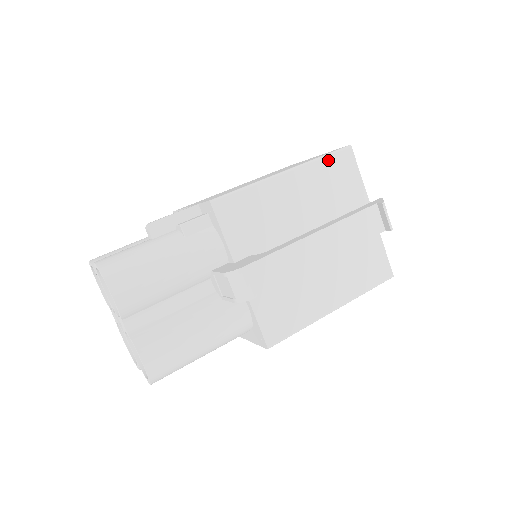
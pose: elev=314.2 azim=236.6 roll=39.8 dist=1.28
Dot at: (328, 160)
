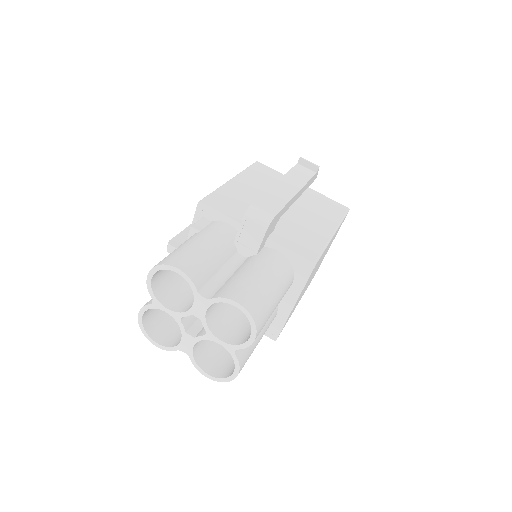
Dot at: (250, 169)
